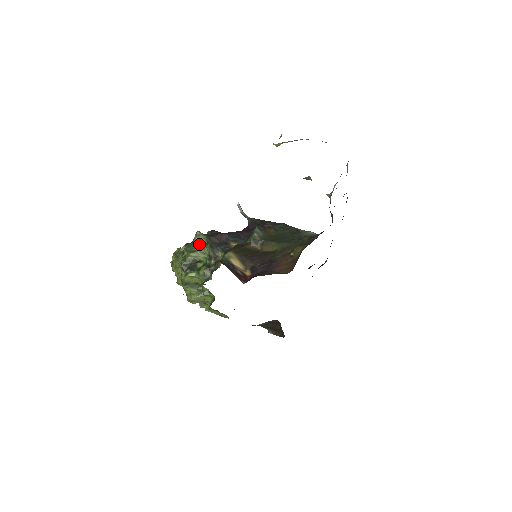
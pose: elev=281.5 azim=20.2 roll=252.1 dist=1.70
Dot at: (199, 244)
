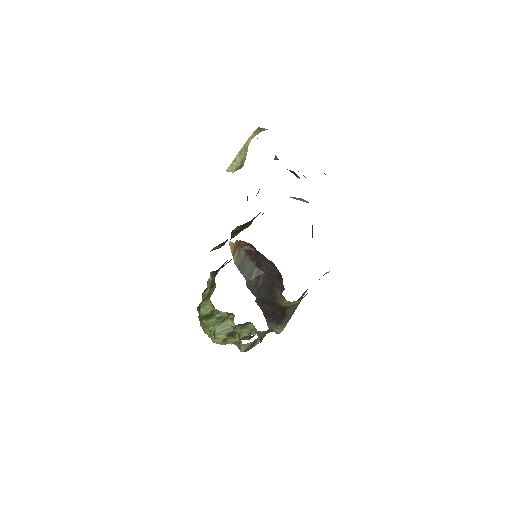
Dot at: (210, 285)
